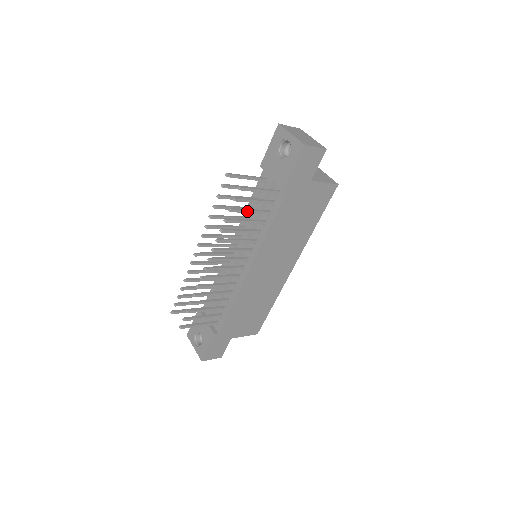
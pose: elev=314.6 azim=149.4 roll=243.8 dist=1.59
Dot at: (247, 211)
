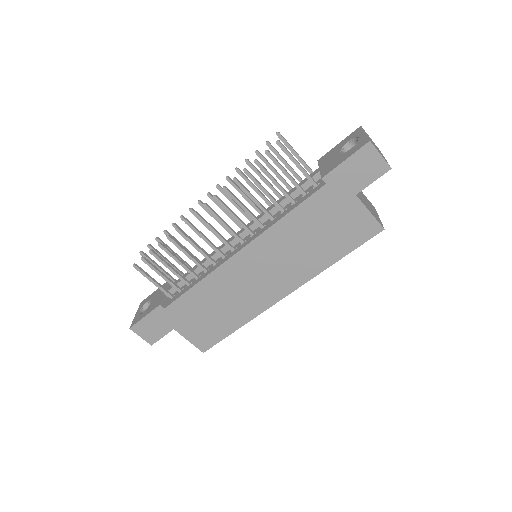
Dot at: (272, 179)
